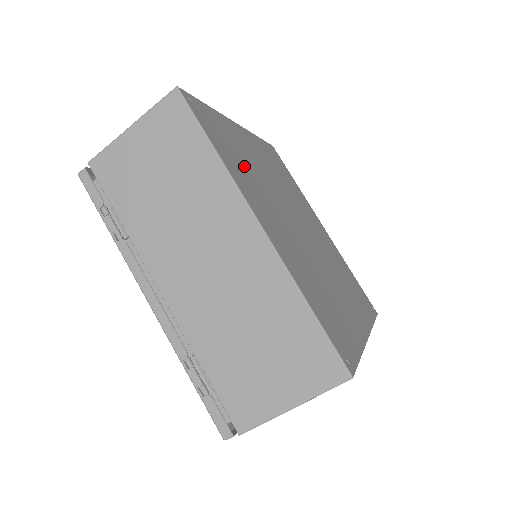
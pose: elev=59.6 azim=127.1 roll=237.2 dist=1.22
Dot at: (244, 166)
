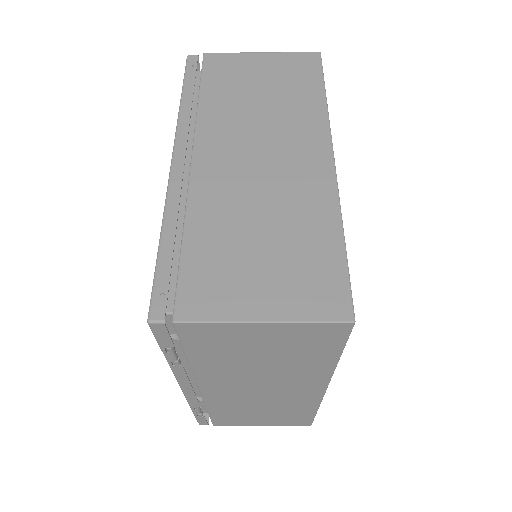
Dot at: occluded
